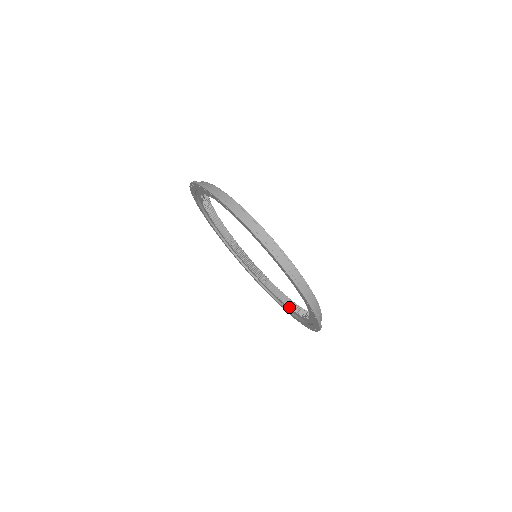
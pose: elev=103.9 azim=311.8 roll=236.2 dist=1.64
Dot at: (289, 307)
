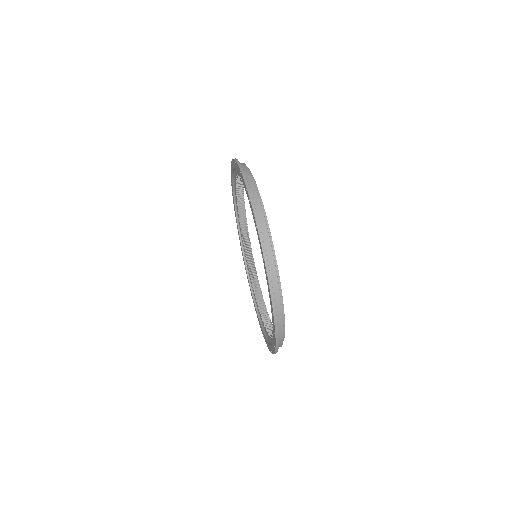
Dot at: occluded
